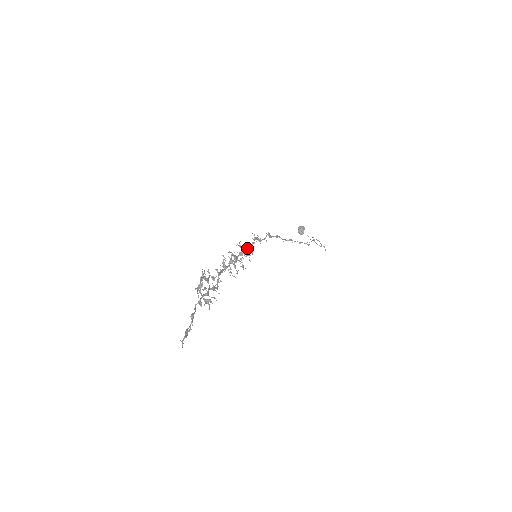
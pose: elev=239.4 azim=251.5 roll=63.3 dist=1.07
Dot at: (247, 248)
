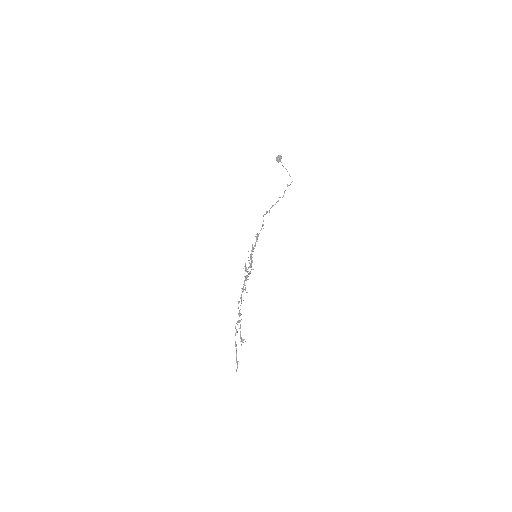
Dot at: (251, 251)
